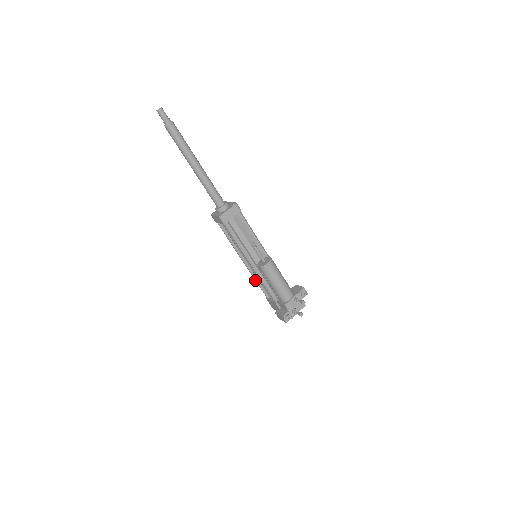
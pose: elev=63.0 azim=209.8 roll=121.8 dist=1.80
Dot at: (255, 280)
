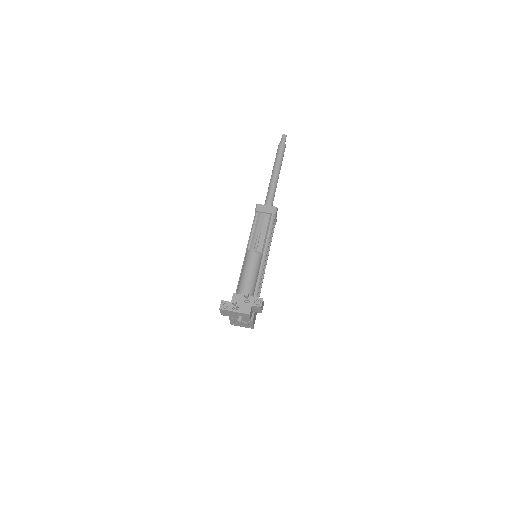
Dot at: occluded
